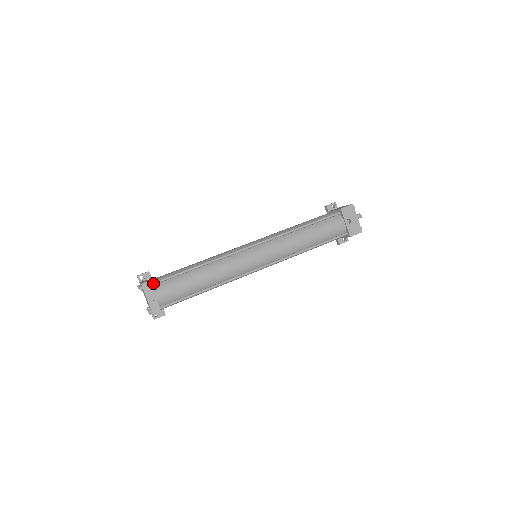
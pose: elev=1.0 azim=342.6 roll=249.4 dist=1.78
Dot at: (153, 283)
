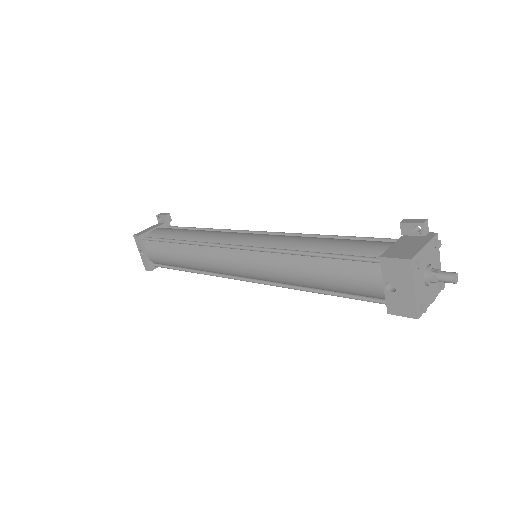
Dot at: (144, 238)
